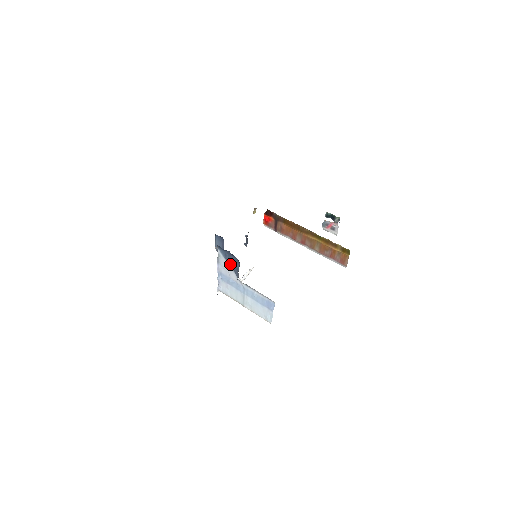
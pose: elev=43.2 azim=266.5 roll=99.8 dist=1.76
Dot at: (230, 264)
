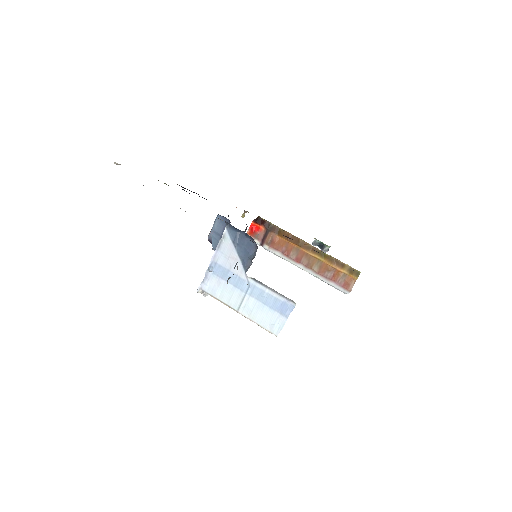
Dot at: (238, 250)
